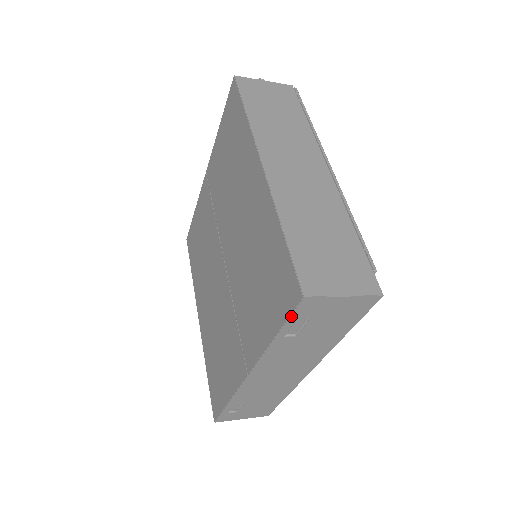
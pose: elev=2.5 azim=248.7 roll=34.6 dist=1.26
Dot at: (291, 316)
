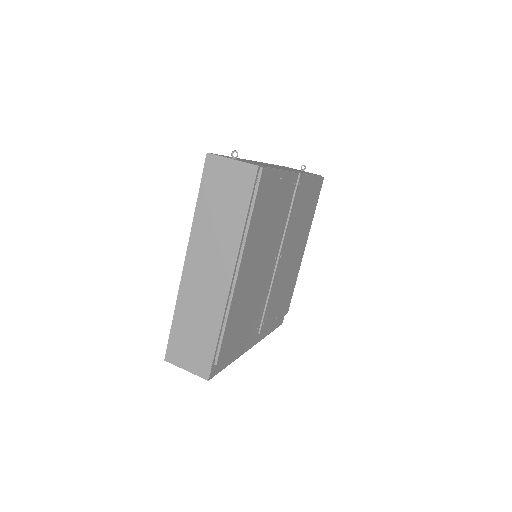
Dot at: occluded
